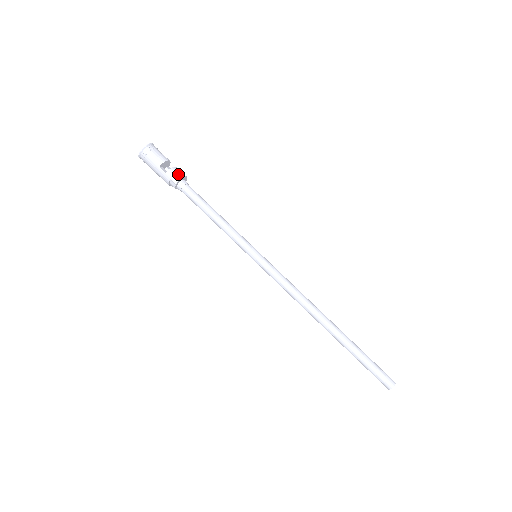
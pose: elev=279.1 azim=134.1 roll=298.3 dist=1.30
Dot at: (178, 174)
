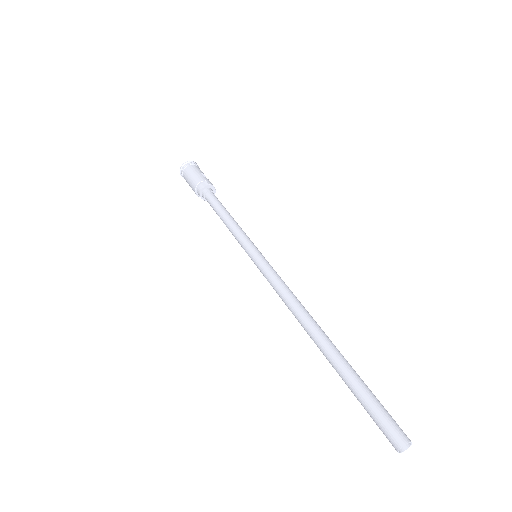
Dot at: occluded
